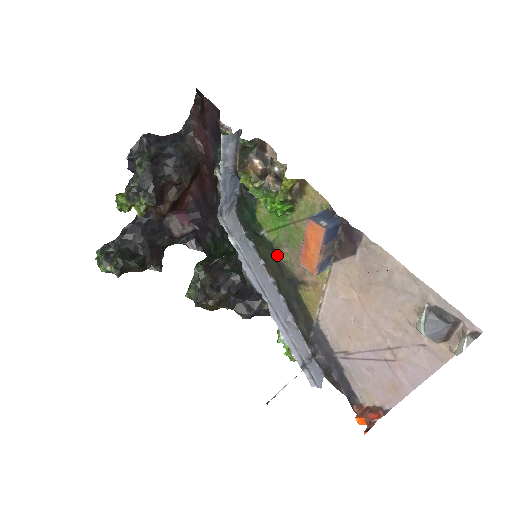
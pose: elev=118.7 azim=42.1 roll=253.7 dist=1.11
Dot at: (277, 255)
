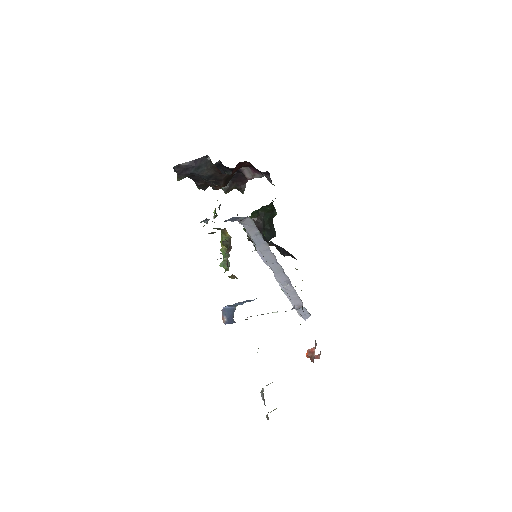
Dot at: occluded
